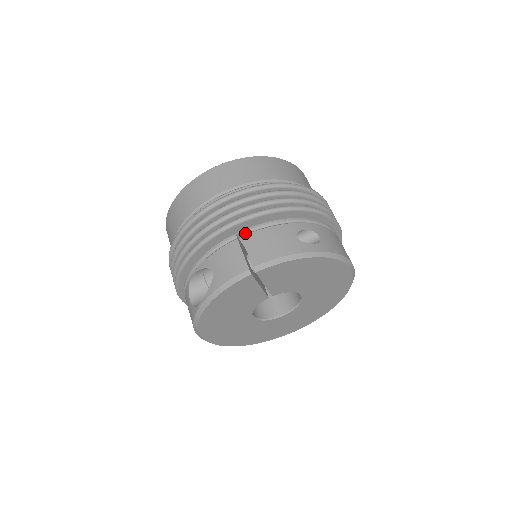
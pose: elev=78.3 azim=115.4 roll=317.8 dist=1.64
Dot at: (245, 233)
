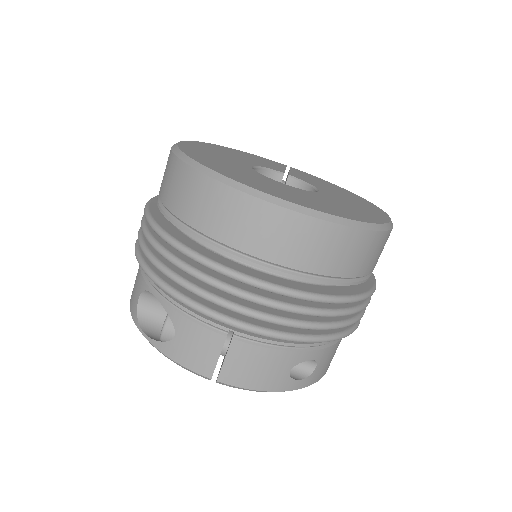
Dot at: (240, 336)
